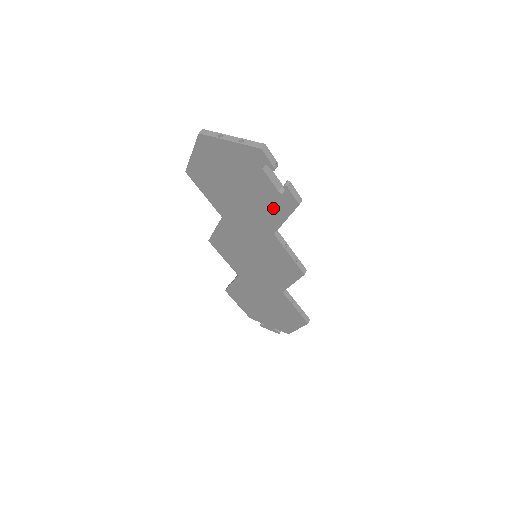
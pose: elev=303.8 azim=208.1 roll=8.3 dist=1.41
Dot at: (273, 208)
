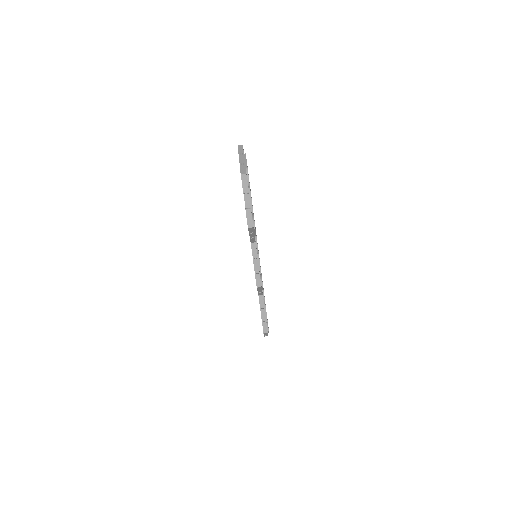
Dot at: occluded
